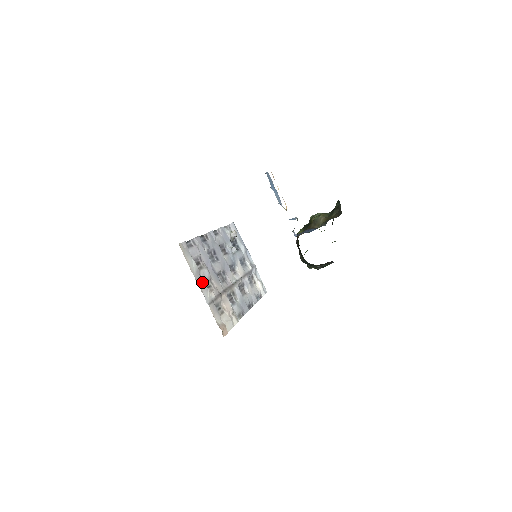
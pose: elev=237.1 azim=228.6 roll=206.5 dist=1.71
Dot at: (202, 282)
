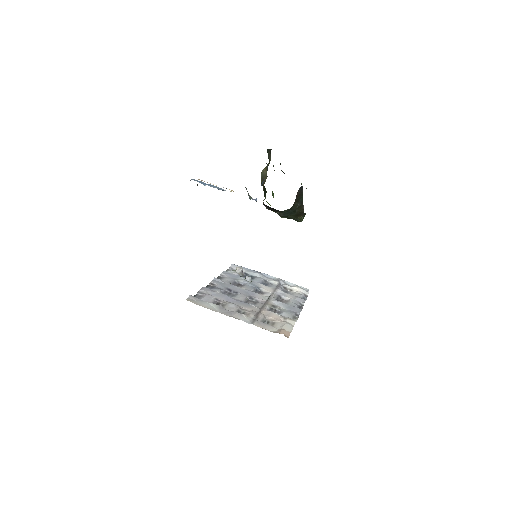
Dot at: (232, 313)
